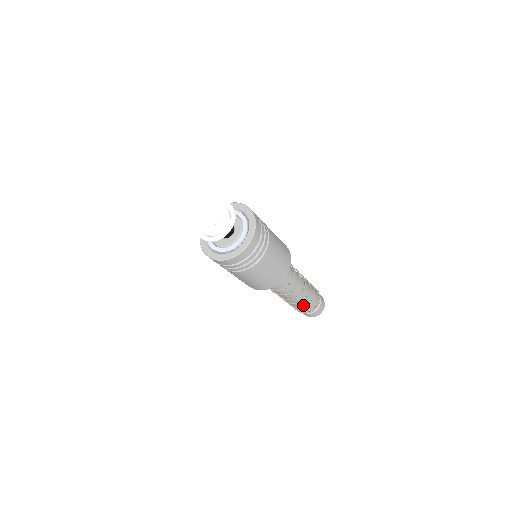
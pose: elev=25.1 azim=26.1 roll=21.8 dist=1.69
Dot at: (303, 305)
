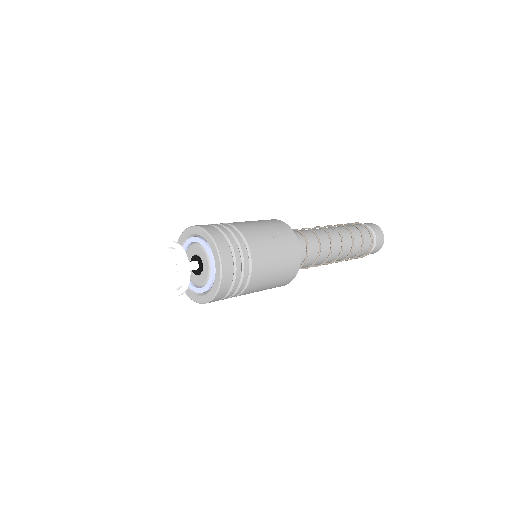
Dot at: occluded
